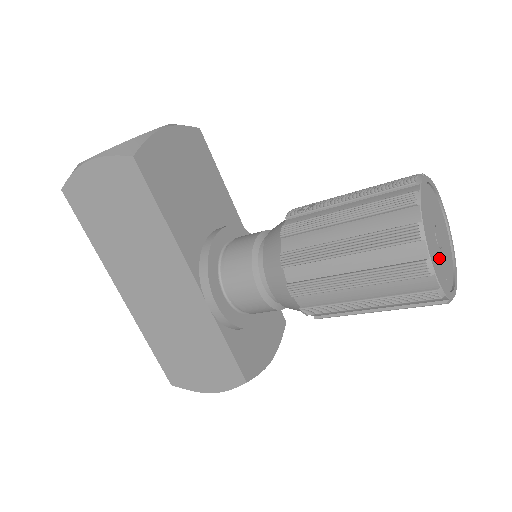
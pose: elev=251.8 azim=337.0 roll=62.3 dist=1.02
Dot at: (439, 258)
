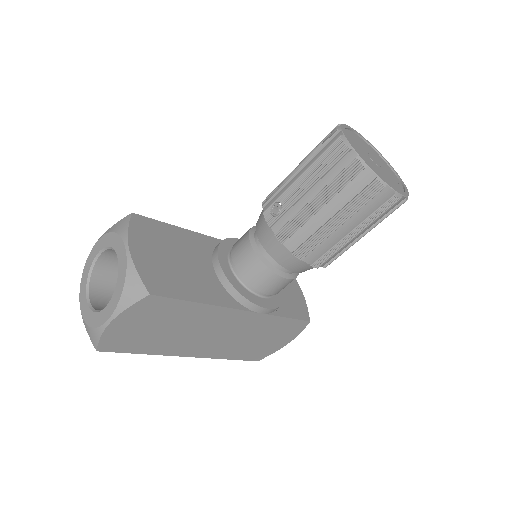
Dot at: (387, 175)
